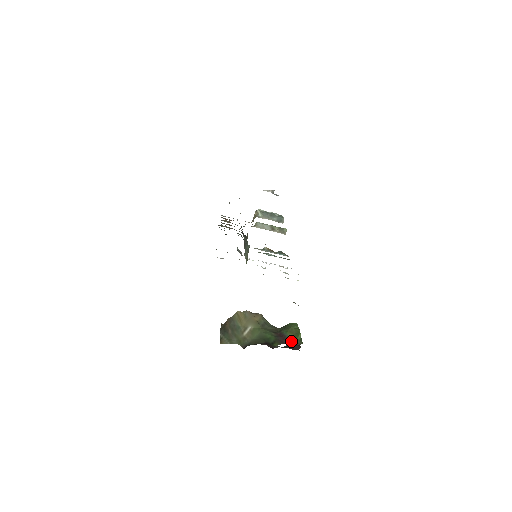
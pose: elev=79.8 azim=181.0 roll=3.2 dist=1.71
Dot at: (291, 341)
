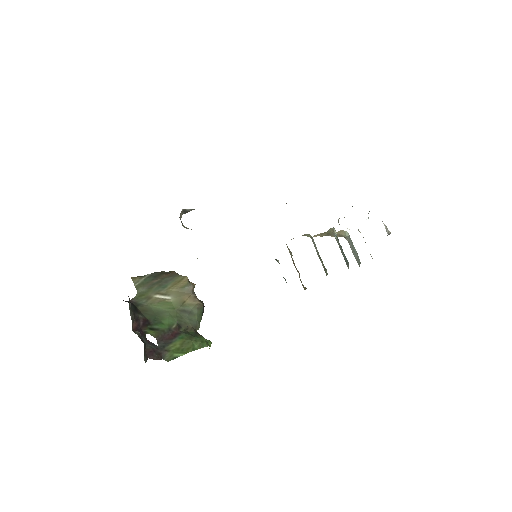
Dot at: (166, 347)
